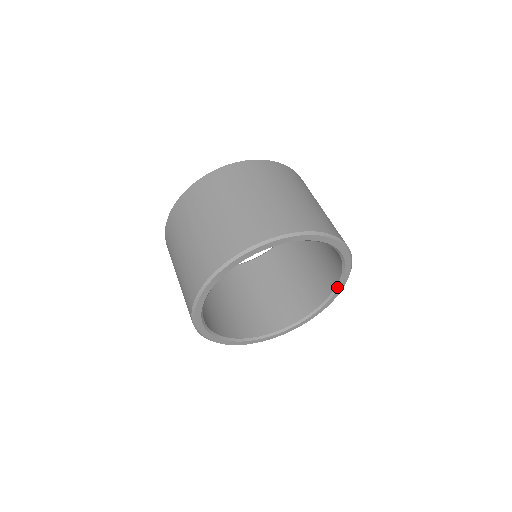
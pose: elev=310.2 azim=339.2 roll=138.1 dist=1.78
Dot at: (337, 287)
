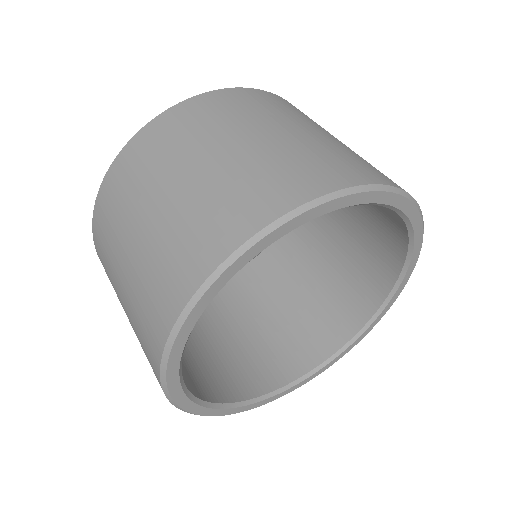
Dot at: (391, 294)
